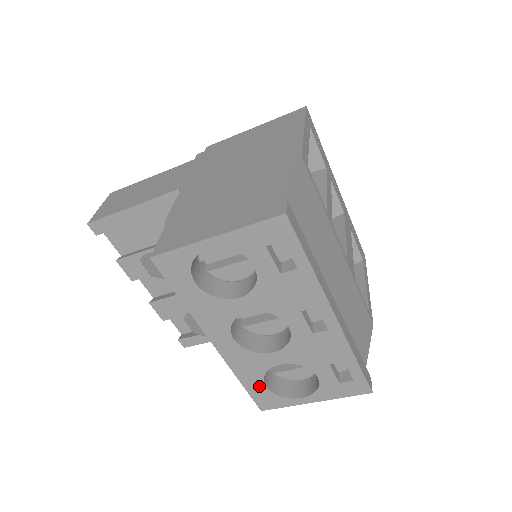
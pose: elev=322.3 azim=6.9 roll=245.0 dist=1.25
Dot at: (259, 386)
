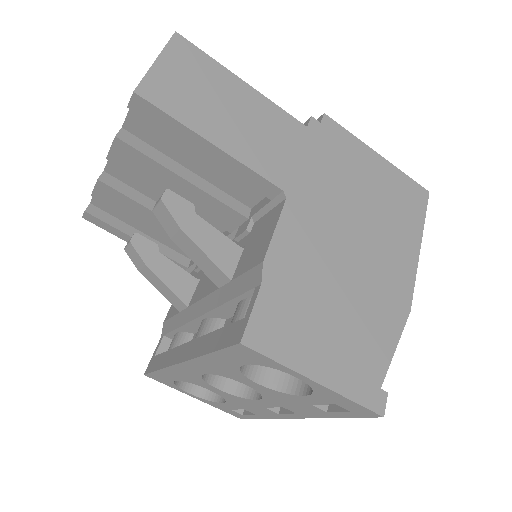
Dot at: (170, 378)
